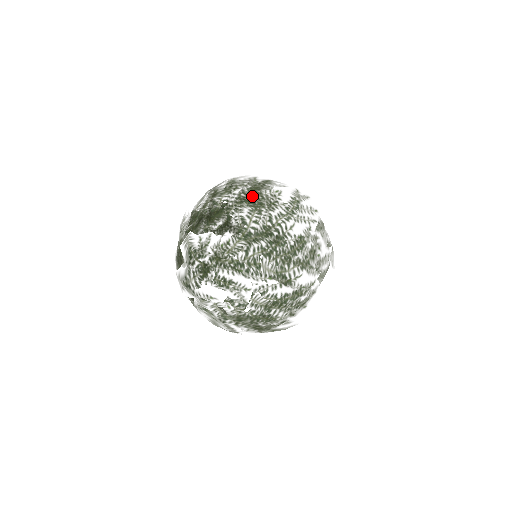
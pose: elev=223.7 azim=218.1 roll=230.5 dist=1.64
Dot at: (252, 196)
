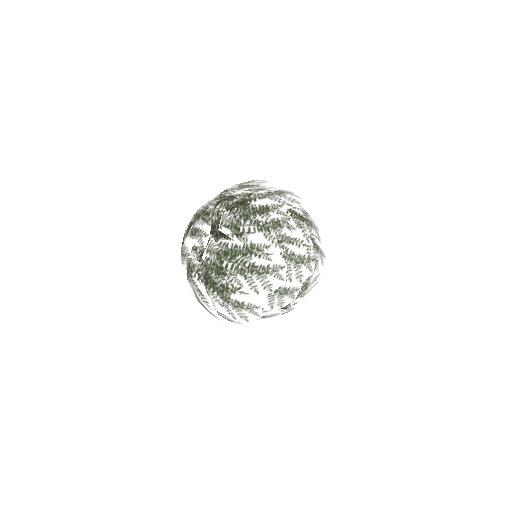
Dot at: (245, 183)
